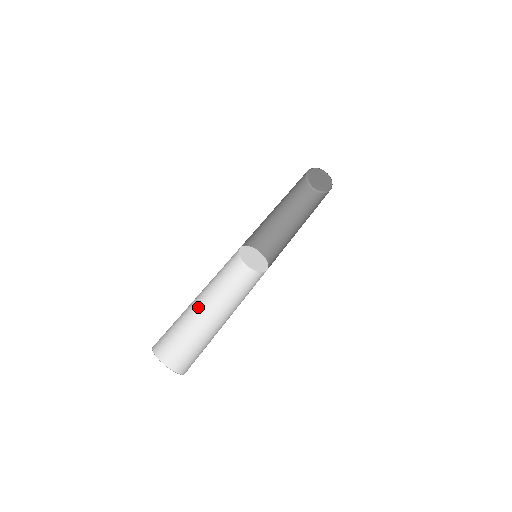
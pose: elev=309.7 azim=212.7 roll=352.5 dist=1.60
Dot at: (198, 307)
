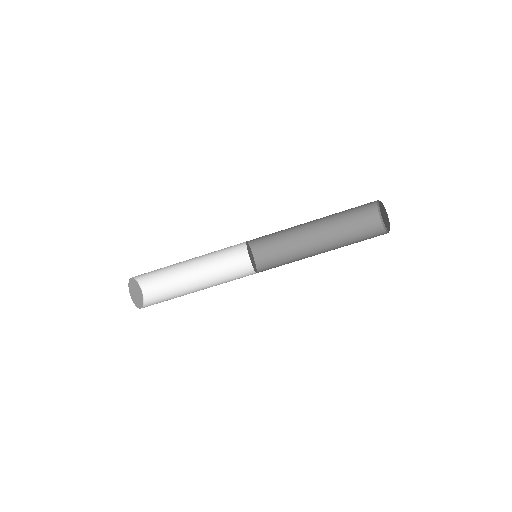
Dot at: (188, 265)
